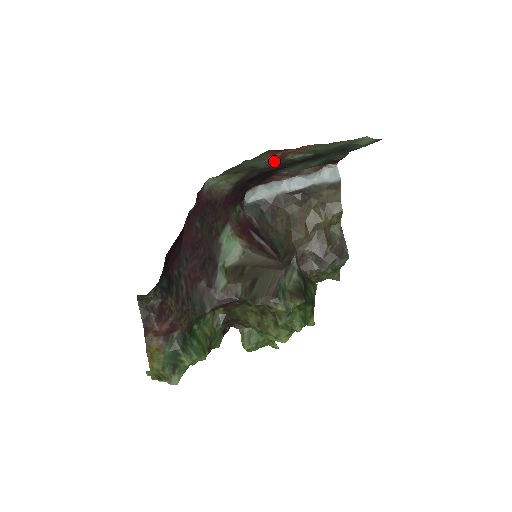
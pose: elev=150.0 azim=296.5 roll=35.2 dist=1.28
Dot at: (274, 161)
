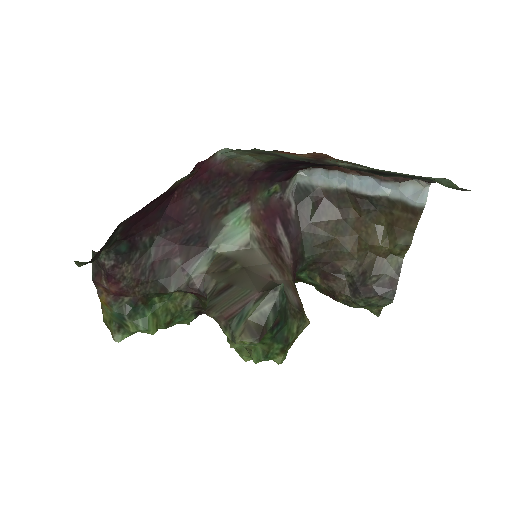
Dot at: (308, 158)
